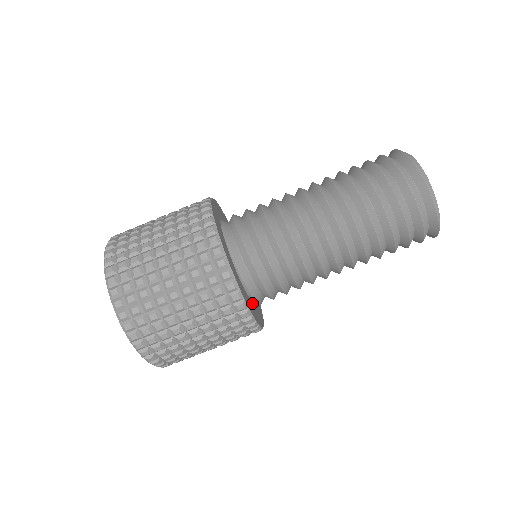
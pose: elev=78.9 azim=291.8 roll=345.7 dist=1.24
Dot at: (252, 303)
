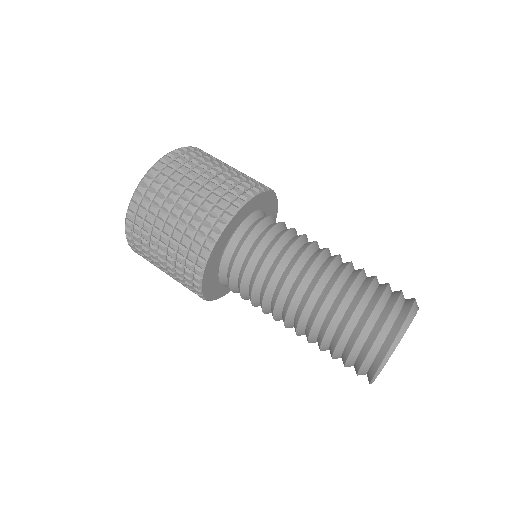
Dot at: (218, 279)
